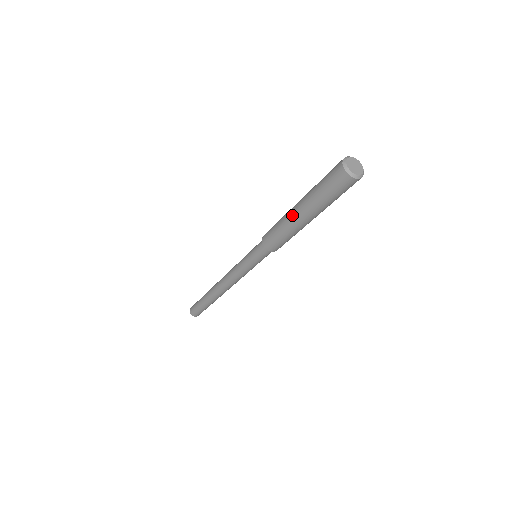
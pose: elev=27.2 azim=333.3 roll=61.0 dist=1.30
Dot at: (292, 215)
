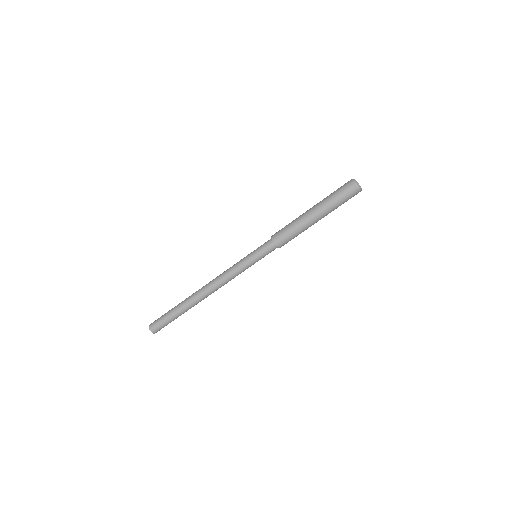
Dot at: occluded
